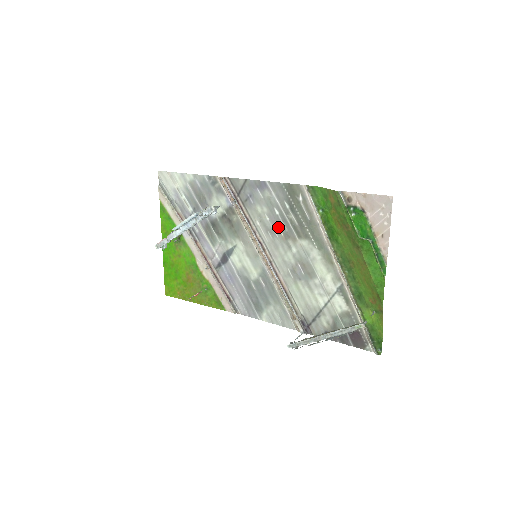
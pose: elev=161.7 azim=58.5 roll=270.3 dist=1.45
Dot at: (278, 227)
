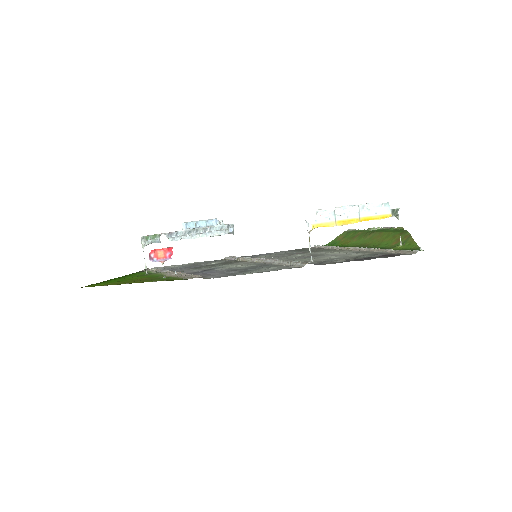
Dot at: (284, 255)
